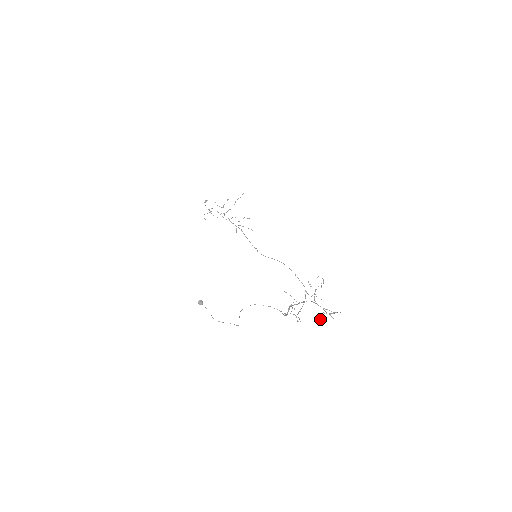
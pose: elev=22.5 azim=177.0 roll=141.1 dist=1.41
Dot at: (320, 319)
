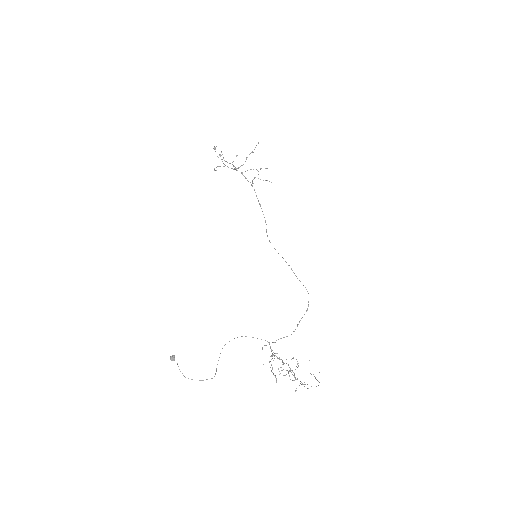
Dot at: (295, 390)
